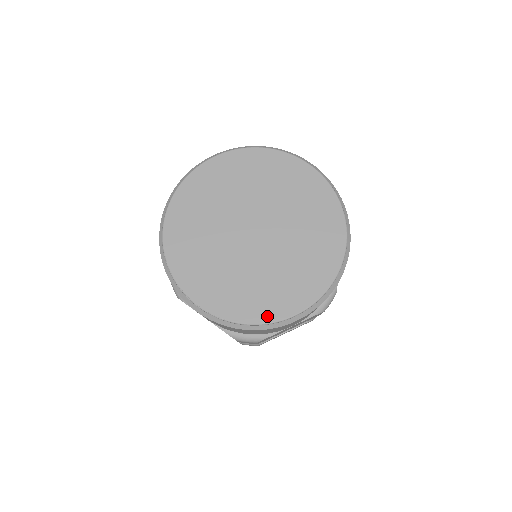
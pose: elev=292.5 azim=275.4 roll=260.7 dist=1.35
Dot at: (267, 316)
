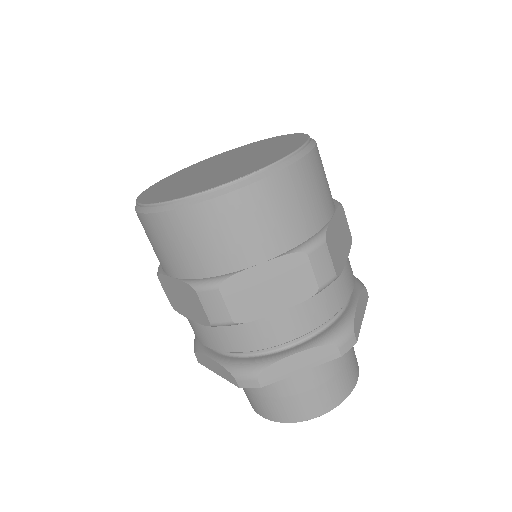
Dot at: (288, 152)
